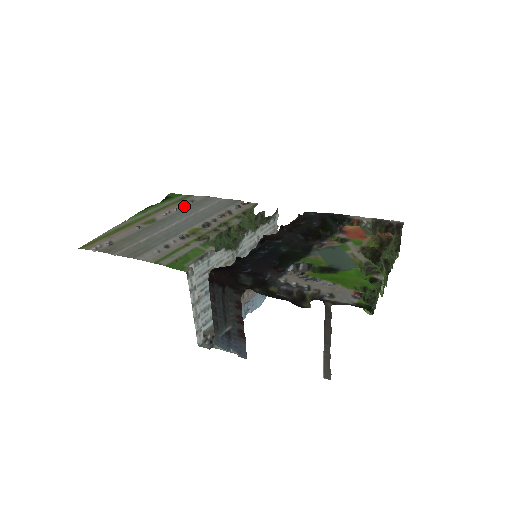
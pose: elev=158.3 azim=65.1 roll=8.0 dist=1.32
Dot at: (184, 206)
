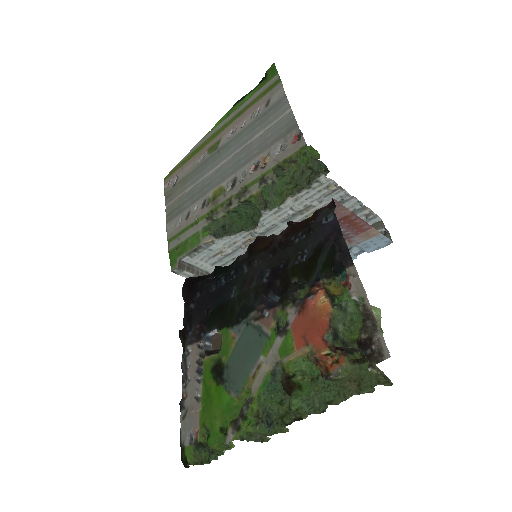
Dot at: (252, 118)
